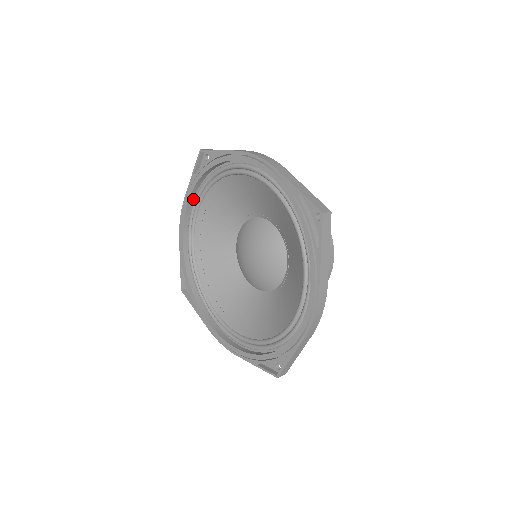
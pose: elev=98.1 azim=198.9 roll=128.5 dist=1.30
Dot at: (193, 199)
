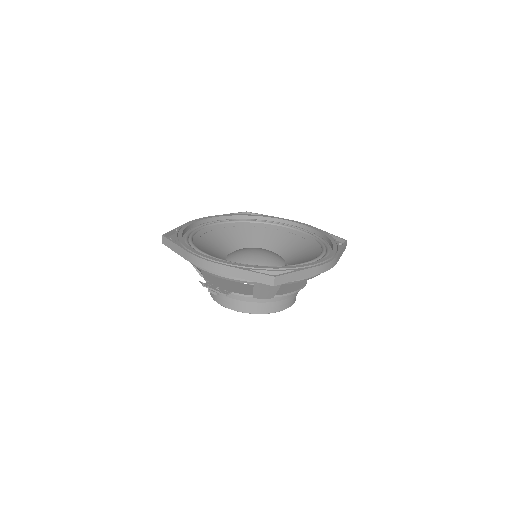
Dot at: (218, 220)
